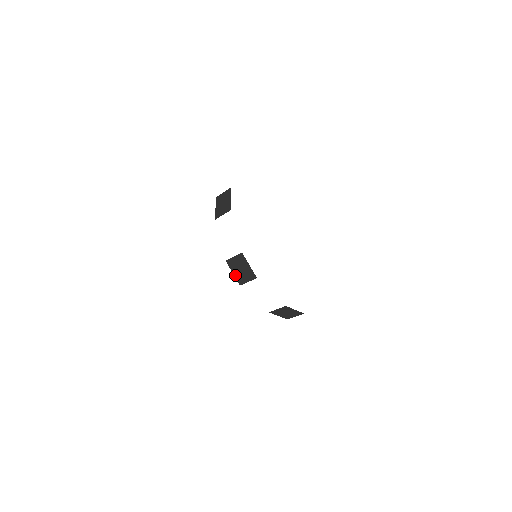
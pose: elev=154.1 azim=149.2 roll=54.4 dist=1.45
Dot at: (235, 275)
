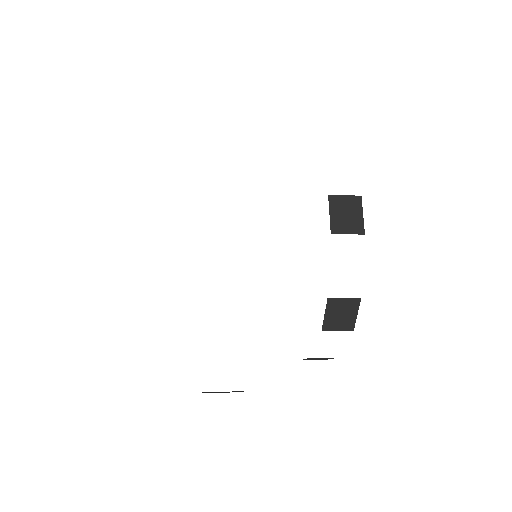
Dot at: (326, 318)
